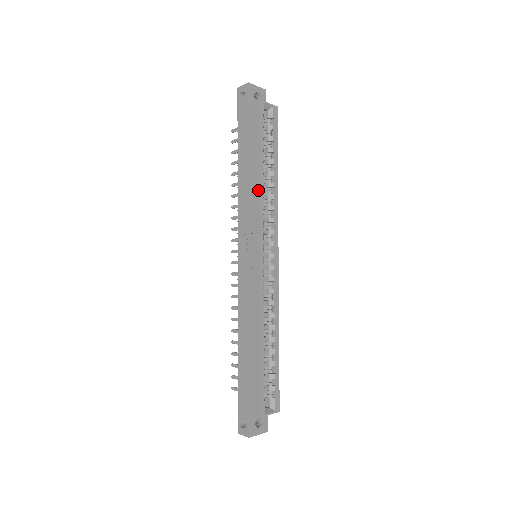
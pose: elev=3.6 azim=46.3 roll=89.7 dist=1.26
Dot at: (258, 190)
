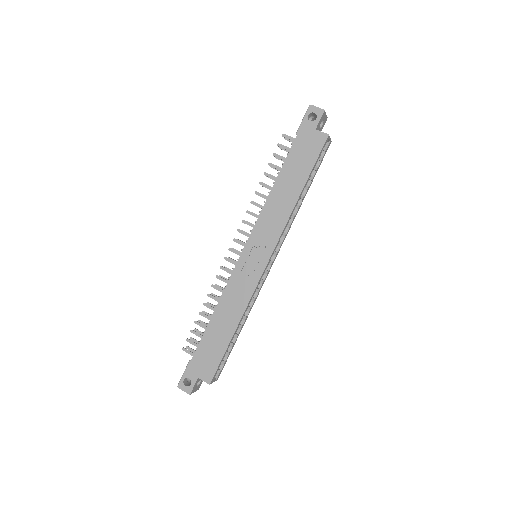
Dot at: (291, 210)
